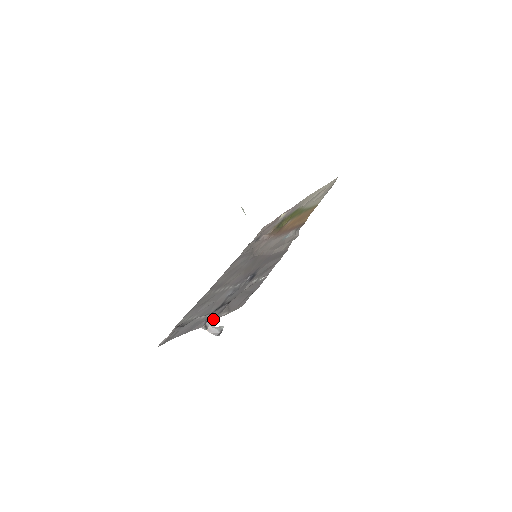
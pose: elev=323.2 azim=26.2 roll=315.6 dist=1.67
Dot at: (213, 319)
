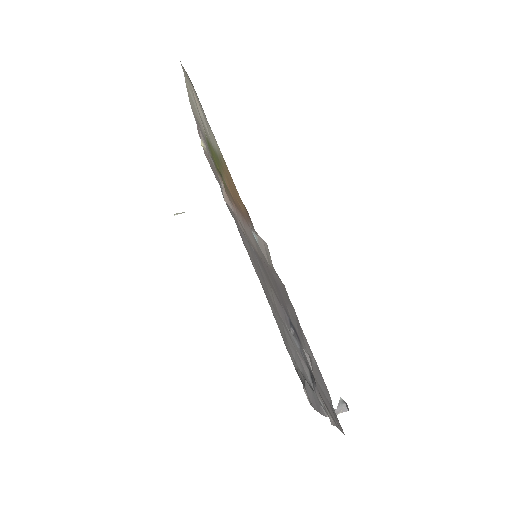
Dot at: (327, 414)
